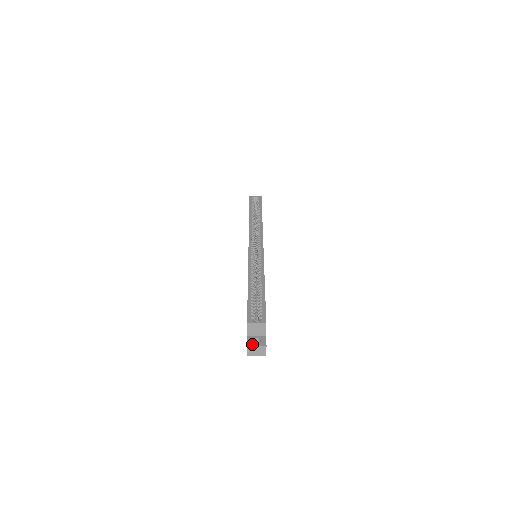
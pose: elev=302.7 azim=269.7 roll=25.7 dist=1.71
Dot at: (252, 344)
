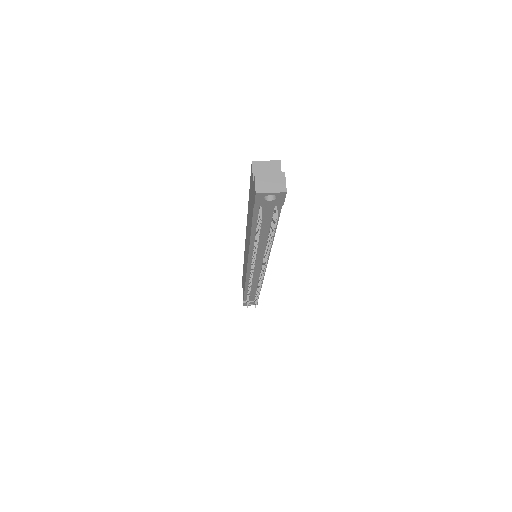
Dot at: (262, 174)
